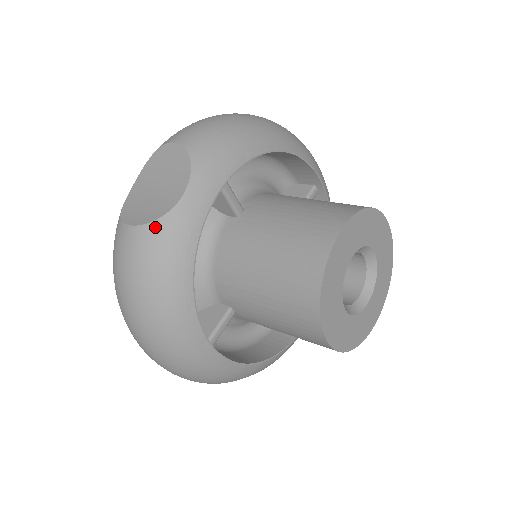
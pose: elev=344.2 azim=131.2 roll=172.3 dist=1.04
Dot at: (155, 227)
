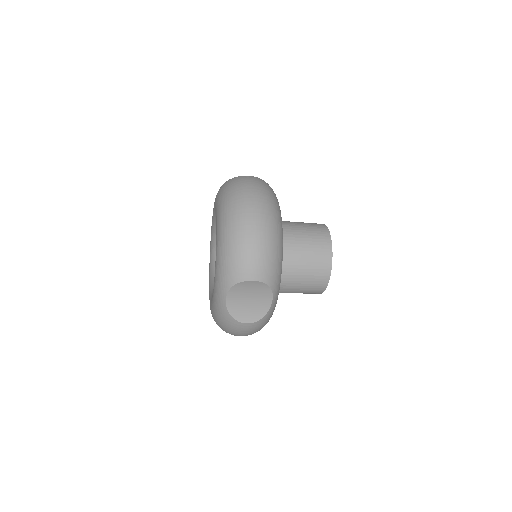
Dot at: occluded
